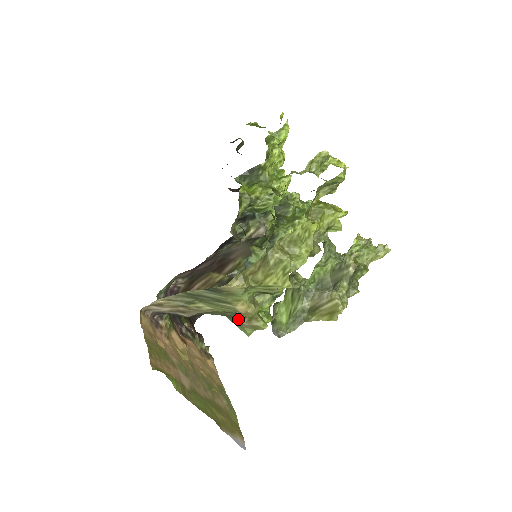
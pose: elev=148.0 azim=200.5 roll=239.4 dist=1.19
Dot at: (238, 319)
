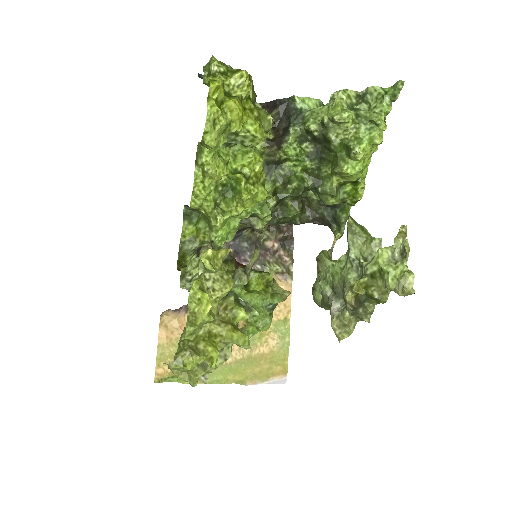
Dot at: occluded
